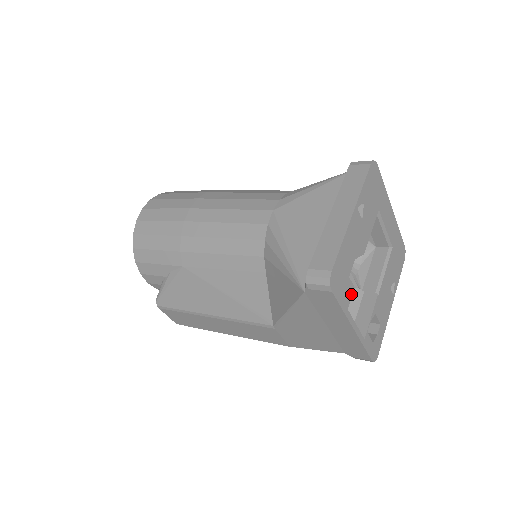
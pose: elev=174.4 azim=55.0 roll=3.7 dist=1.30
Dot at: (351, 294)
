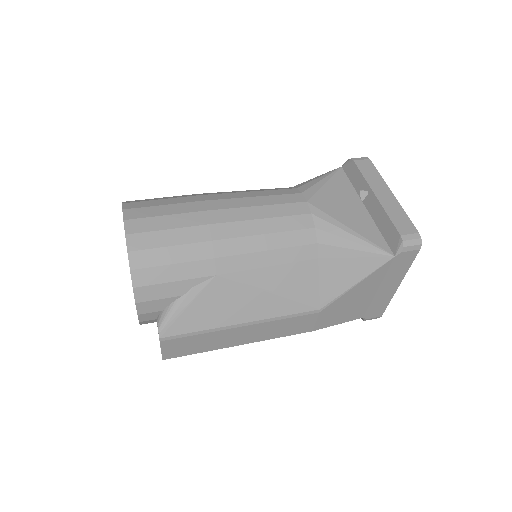
Dot at: occluded
